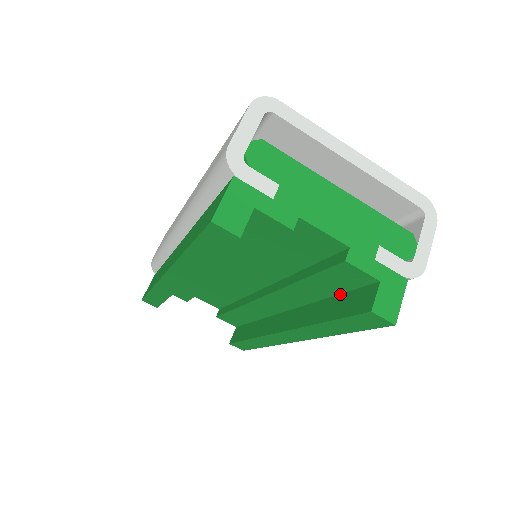
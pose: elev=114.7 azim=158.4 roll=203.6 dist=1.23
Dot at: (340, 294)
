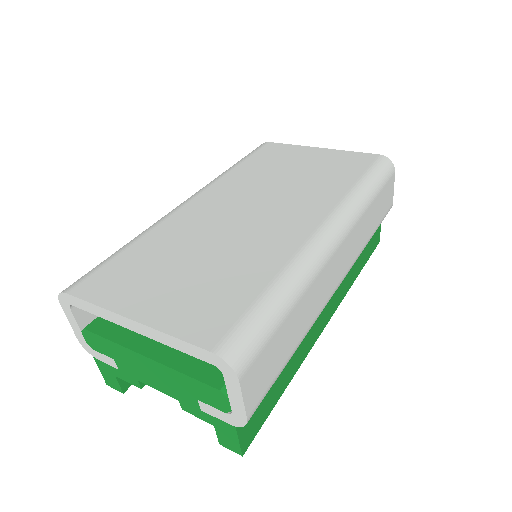
Dot at: occluded
